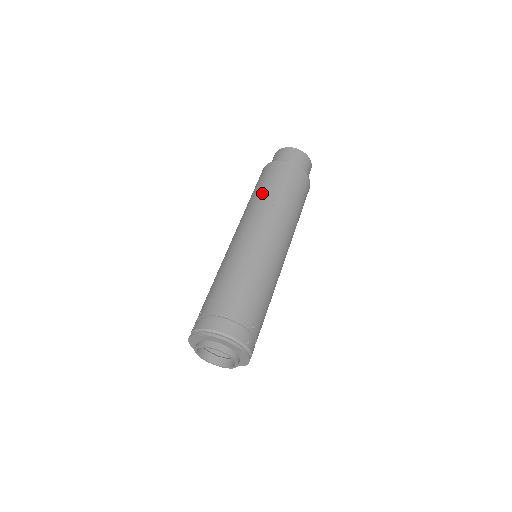
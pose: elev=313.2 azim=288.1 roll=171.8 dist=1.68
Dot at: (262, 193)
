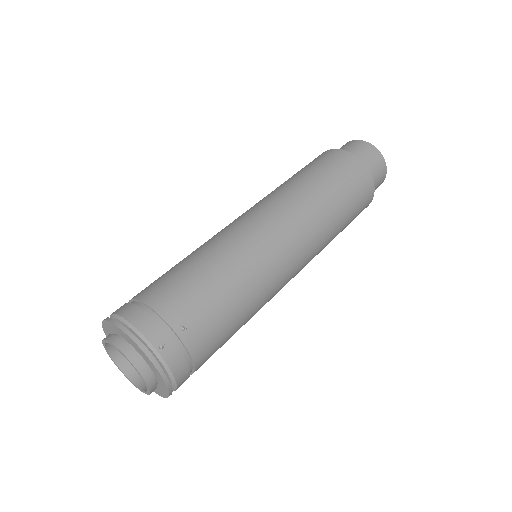
Dot at: occluded
